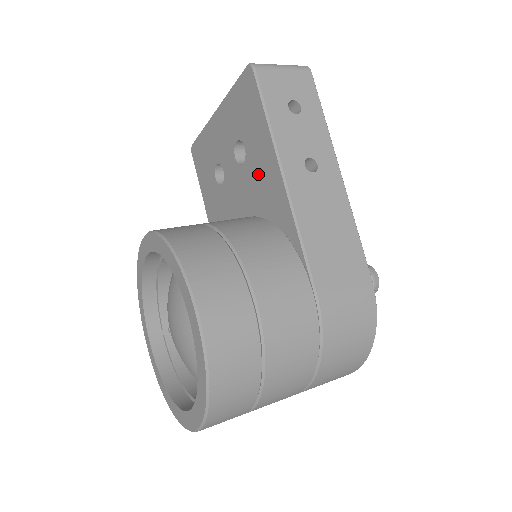
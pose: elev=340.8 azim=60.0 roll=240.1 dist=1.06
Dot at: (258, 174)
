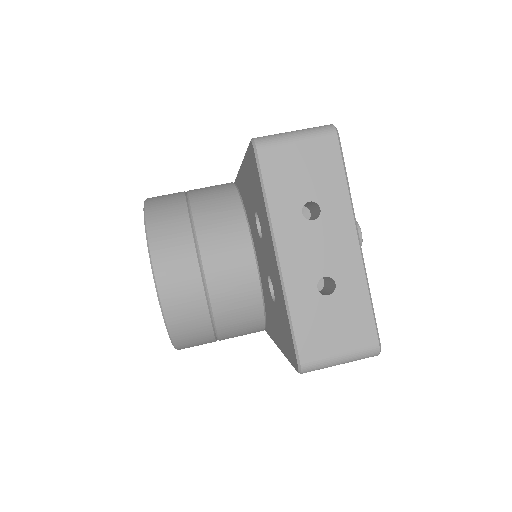
Dot at: (271, 311)
